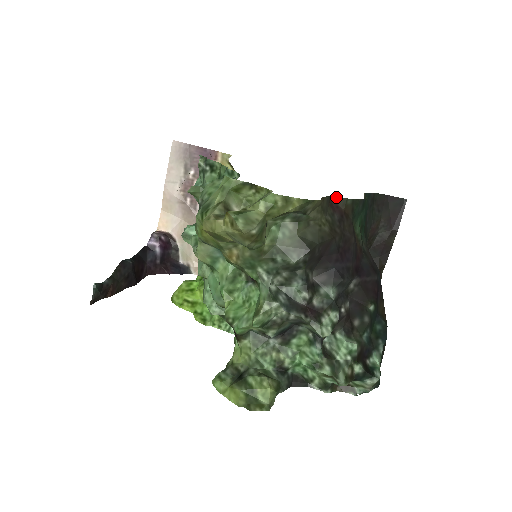
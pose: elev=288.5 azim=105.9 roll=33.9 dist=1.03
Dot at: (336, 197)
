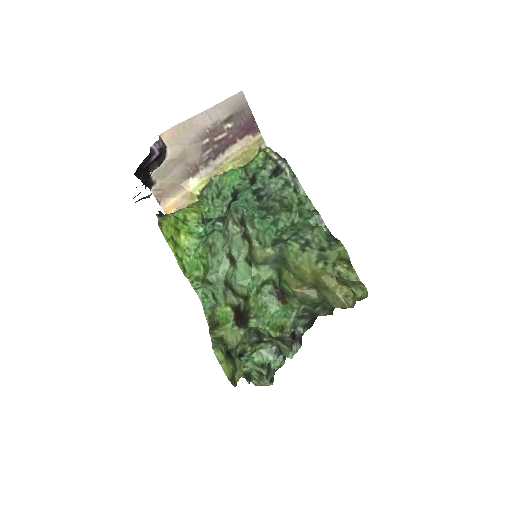
Dot at: occluded
